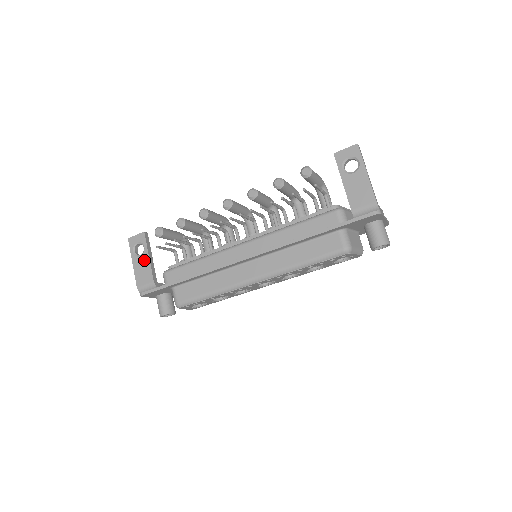
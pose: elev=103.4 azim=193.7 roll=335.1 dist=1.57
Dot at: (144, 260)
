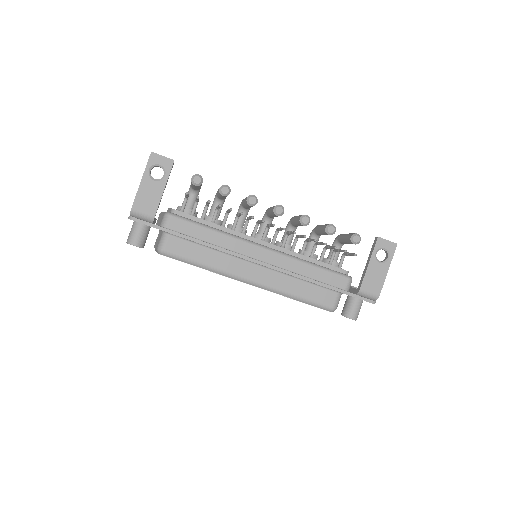
Dot at: (157, 188)
